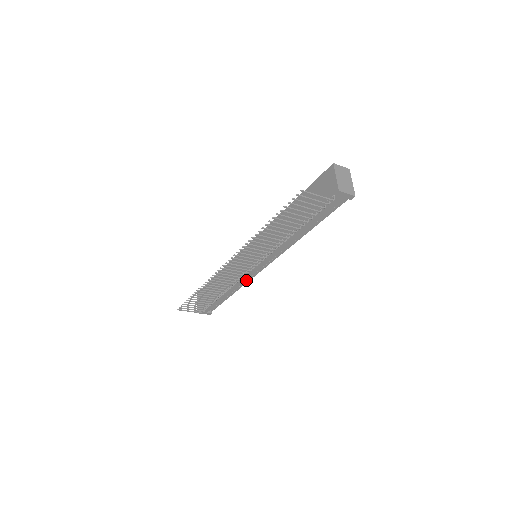
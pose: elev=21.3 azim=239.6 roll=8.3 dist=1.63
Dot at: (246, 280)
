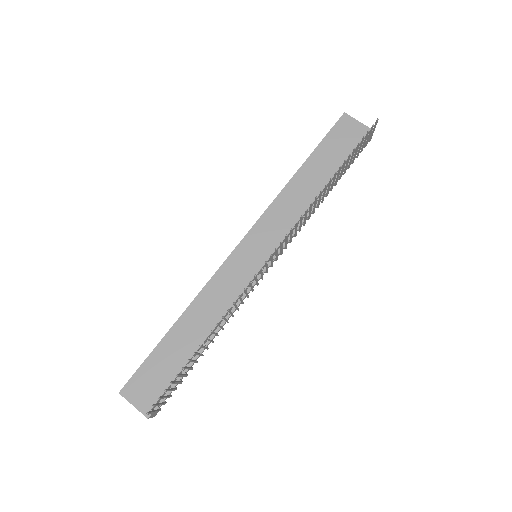
Dot at: occluded
